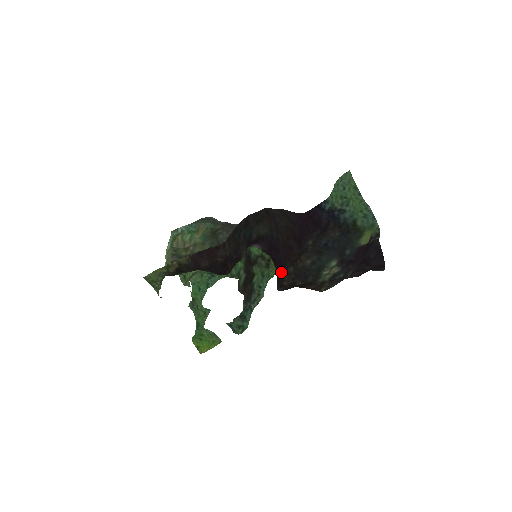
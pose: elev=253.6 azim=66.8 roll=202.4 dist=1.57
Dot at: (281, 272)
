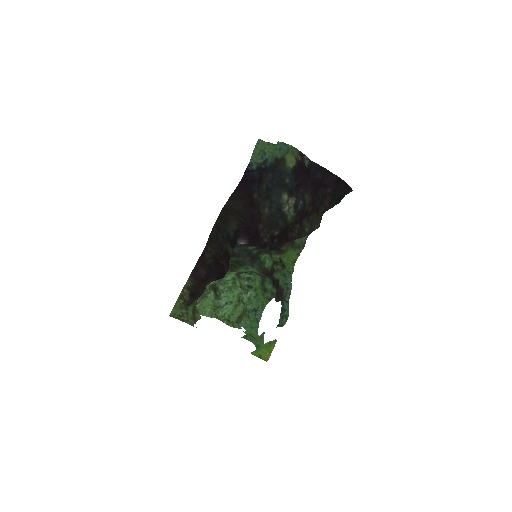
Dot at: (258, 236)
